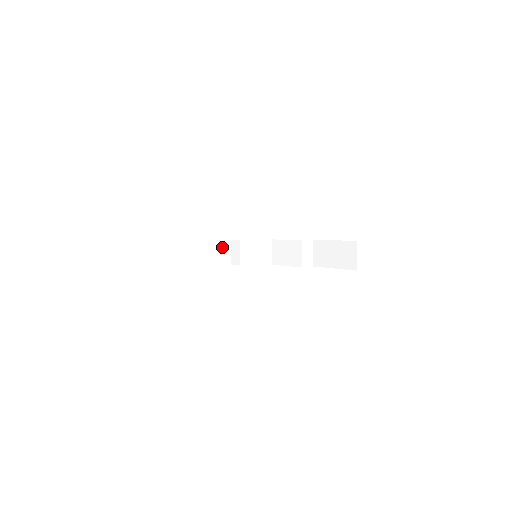
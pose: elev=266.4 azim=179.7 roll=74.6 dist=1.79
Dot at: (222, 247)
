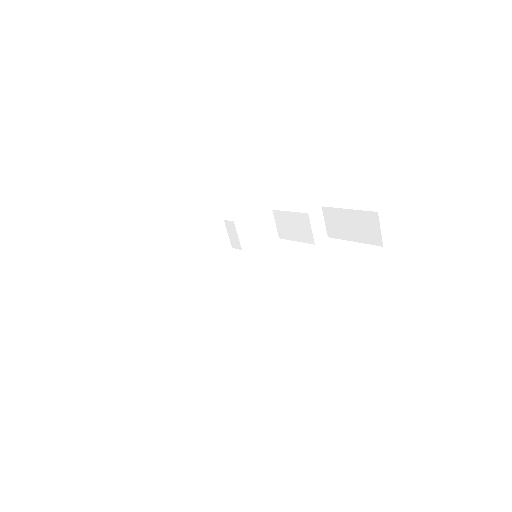
Dot at: (216, 233)
